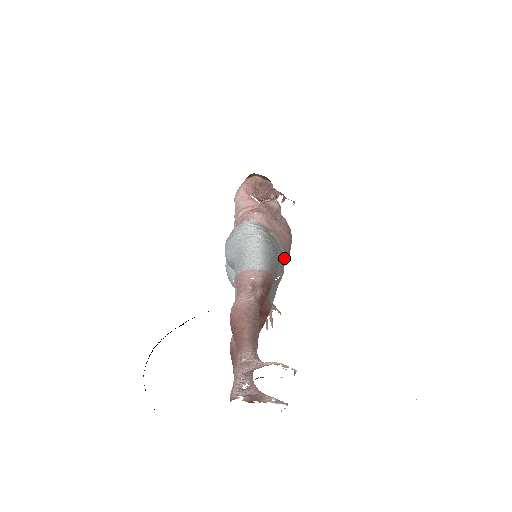
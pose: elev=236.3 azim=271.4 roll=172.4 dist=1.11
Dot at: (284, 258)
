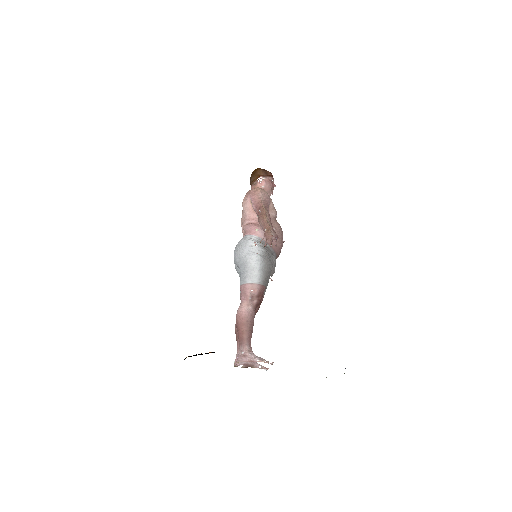
Dot at: (276, 258)
